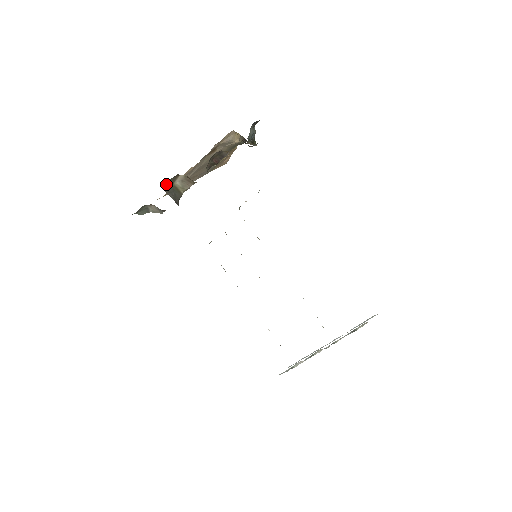
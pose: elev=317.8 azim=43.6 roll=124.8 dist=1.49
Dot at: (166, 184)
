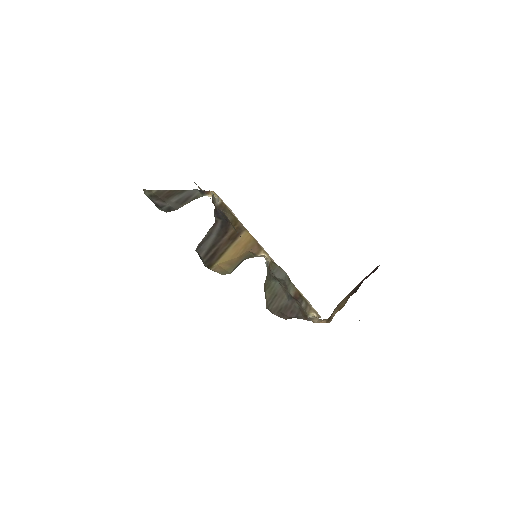
Dot at: occluded
